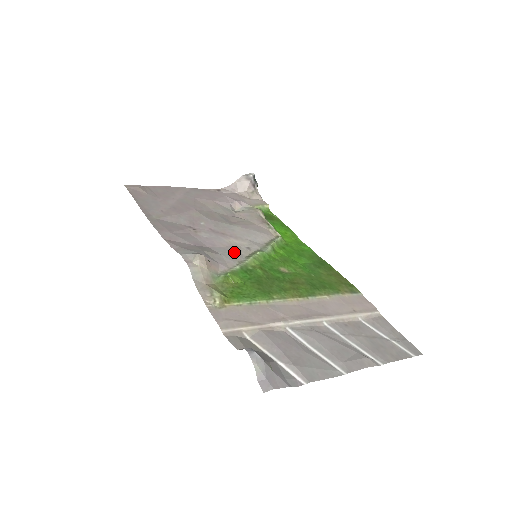
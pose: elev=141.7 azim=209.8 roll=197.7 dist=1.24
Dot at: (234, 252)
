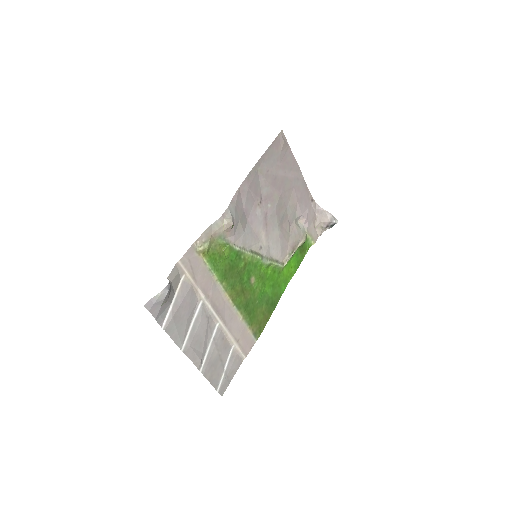
Dot at: (252, 240)
